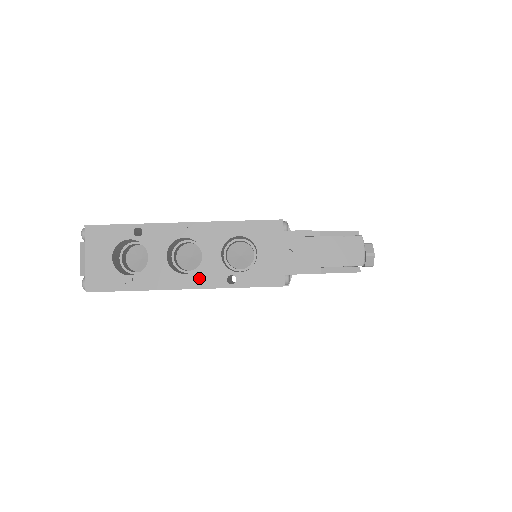
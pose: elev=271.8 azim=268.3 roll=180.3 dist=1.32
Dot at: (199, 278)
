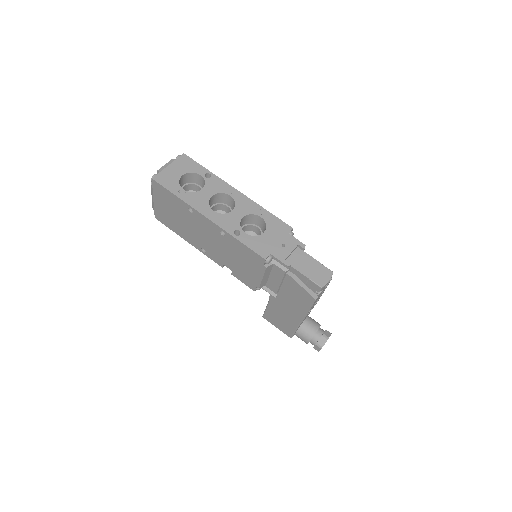
Dot at: (220, 218)
